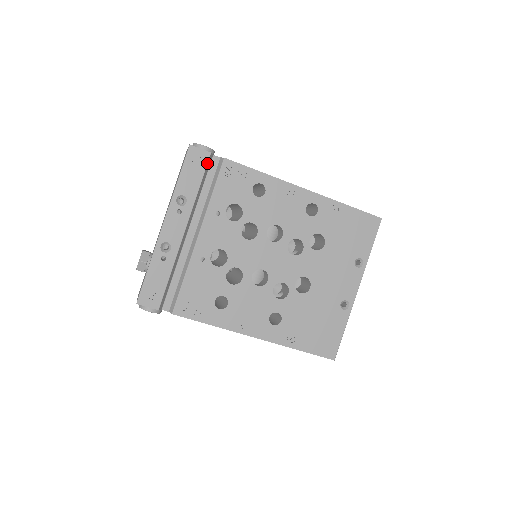
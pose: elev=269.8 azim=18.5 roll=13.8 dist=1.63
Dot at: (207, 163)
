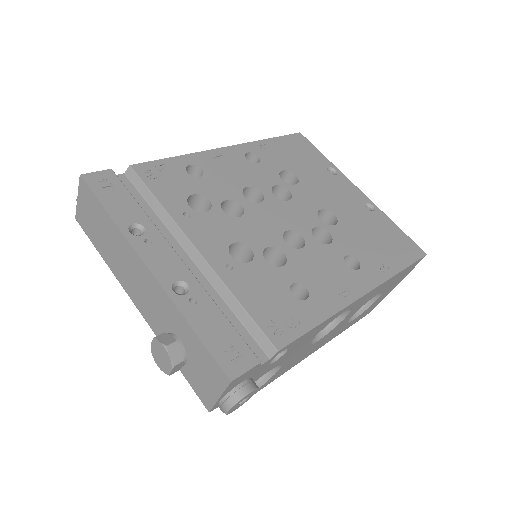
Dot at: (119, 180)
